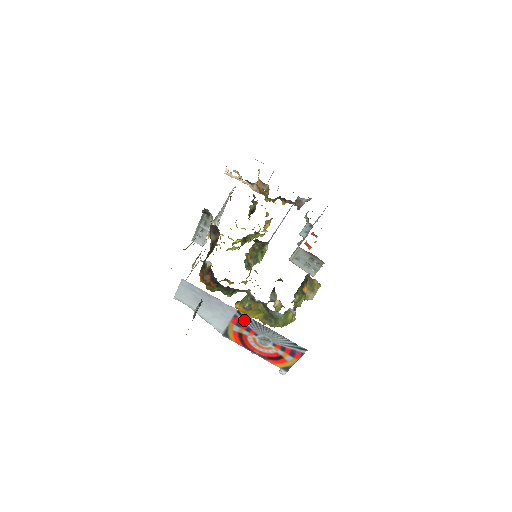
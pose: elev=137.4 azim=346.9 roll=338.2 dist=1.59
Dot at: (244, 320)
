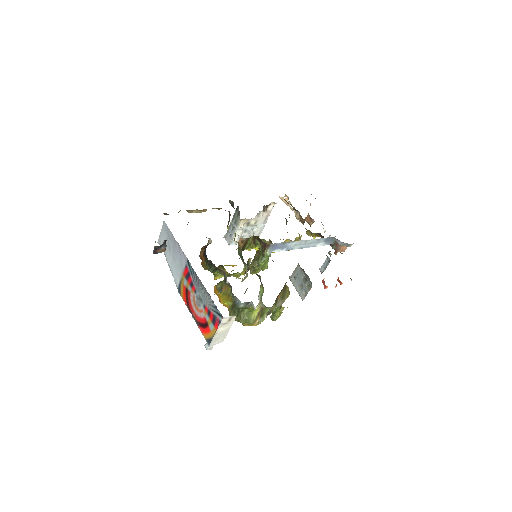
Dot at: (190, 272)
